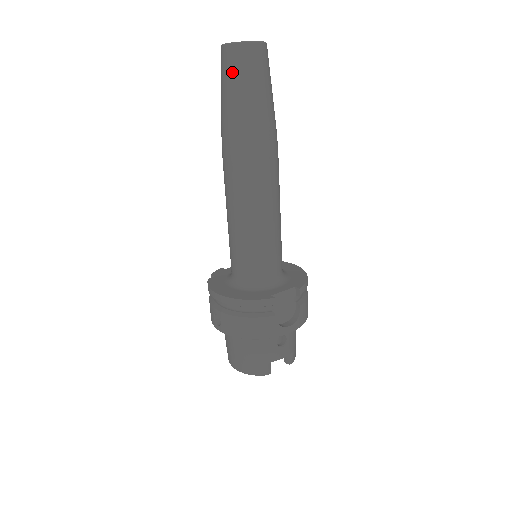
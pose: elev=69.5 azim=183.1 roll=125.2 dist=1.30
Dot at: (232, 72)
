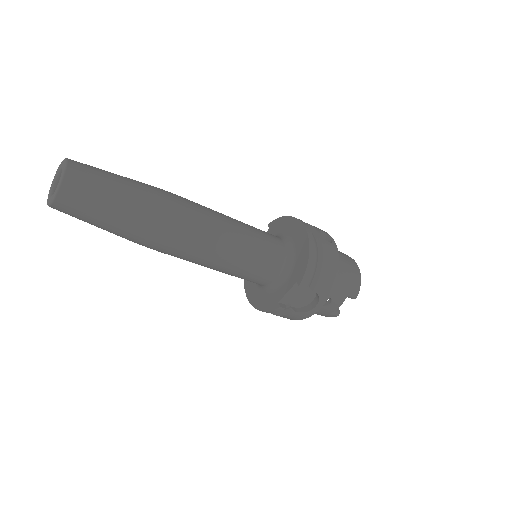
Dot at: occluded
